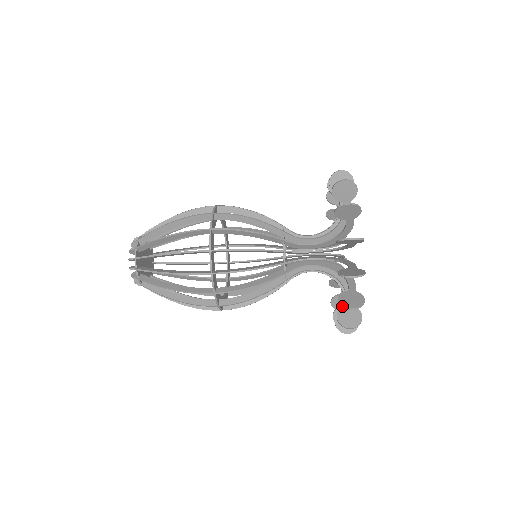
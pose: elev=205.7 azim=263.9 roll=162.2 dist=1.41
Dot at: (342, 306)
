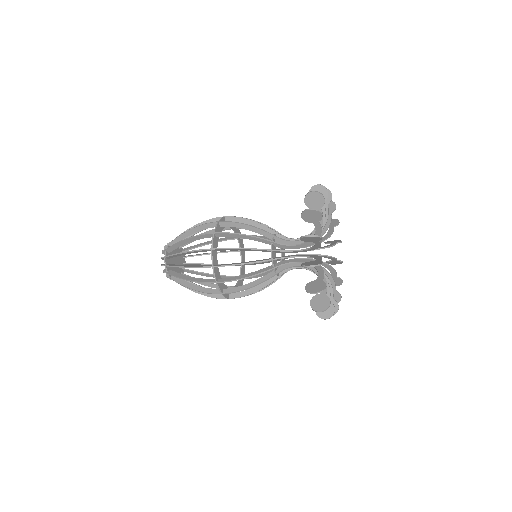
Dot at: (307, 291)
